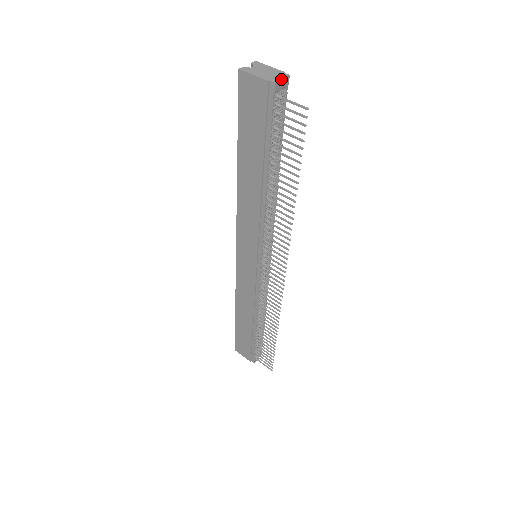
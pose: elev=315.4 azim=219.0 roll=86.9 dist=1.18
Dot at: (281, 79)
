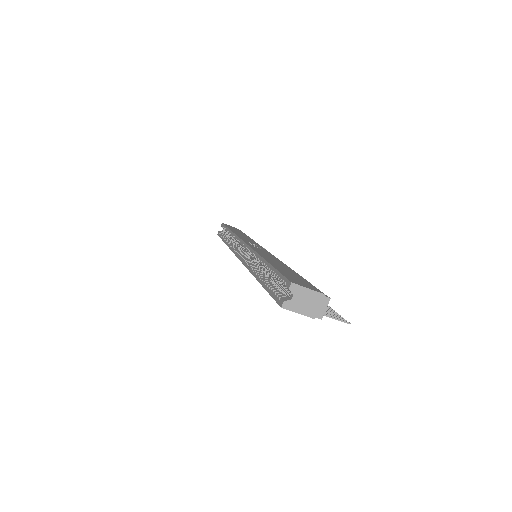
Dot at: occluded
